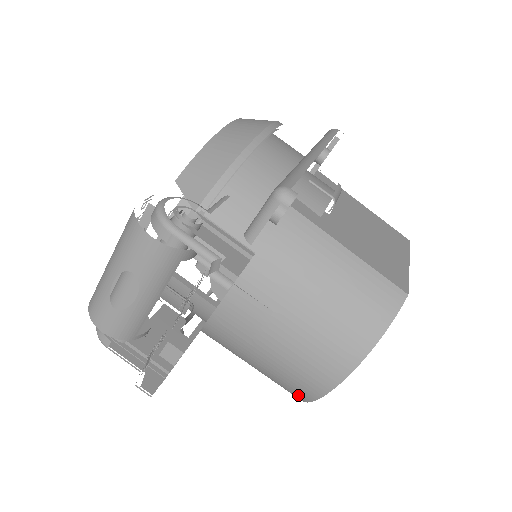
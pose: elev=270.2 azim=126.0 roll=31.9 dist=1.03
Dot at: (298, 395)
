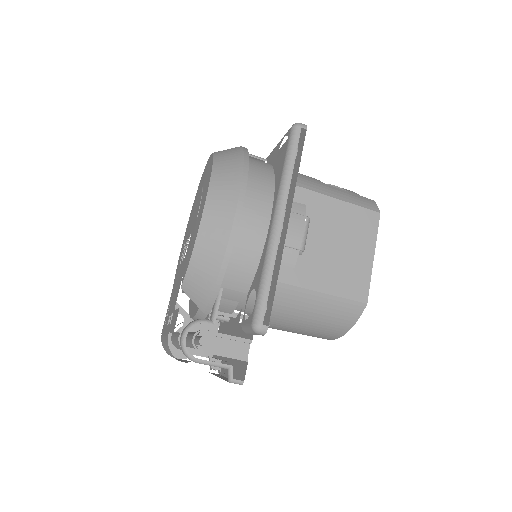
Dot at: occluded
